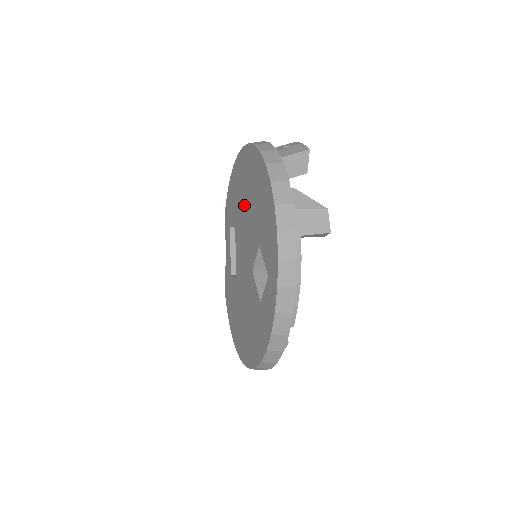
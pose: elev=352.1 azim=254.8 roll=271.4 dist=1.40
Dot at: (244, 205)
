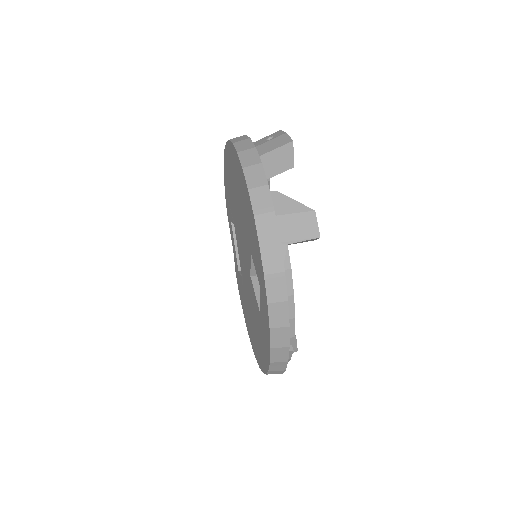
Dot at: (236, 205)
